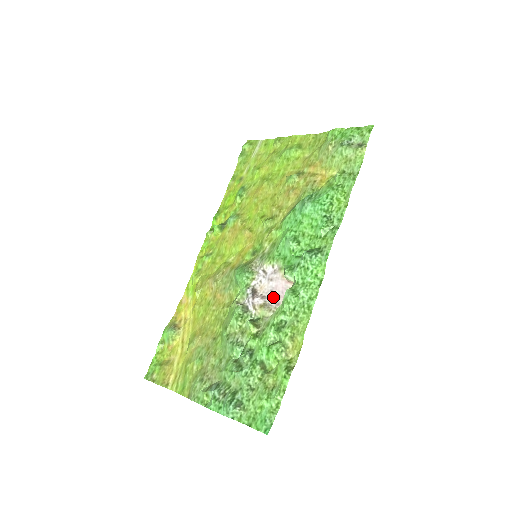
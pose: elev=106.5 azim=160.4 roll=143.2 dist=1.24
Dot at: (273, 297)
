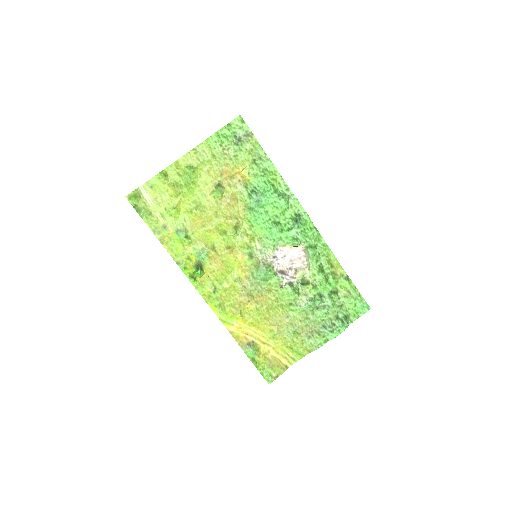
Dot at: (296, 262)
